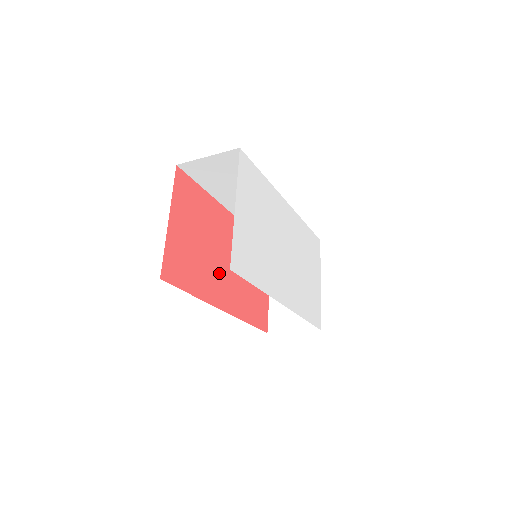
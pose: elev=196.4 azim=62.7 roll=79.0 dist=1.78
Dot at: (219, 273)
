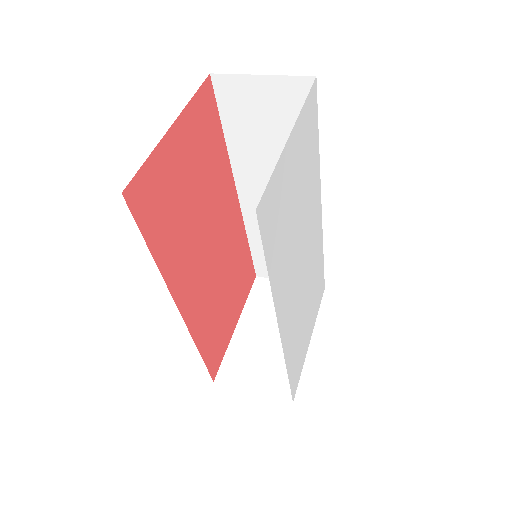
Dot at: (196, 256)
